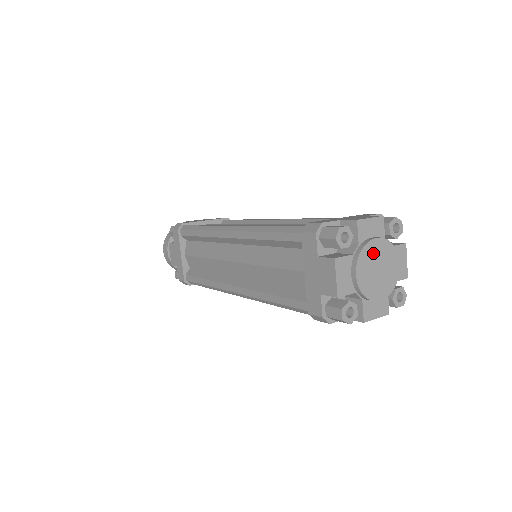
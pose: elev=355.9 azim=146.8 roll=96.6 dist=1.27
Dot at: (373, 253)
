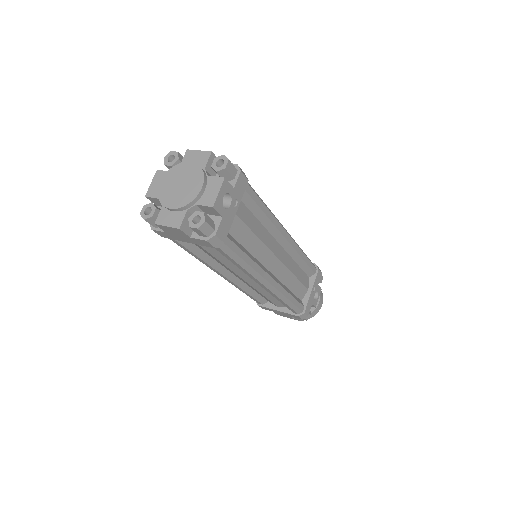
Dot at: (182, 171)
